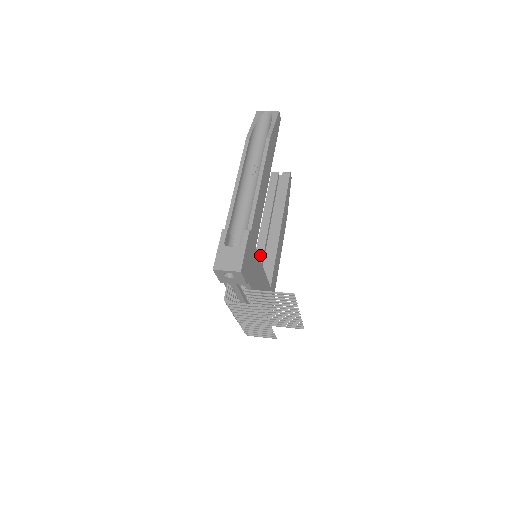
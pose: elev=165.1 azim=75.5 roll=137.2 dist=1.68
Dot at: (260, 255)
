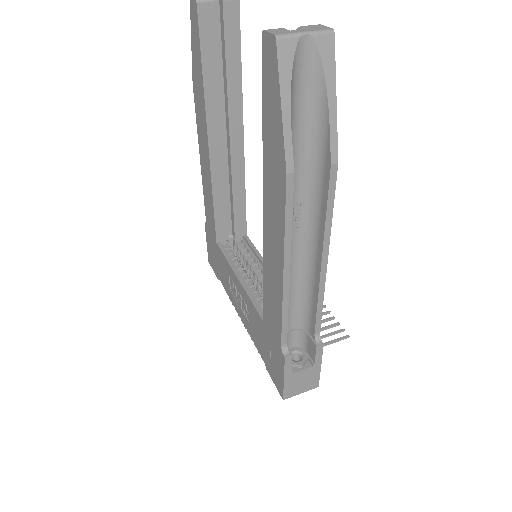
Dot at: (221, 196)
